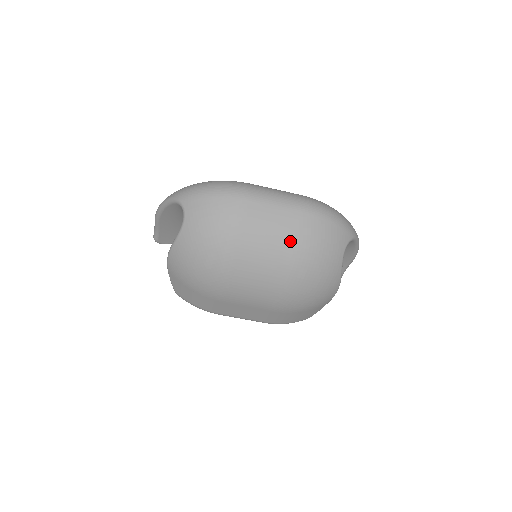
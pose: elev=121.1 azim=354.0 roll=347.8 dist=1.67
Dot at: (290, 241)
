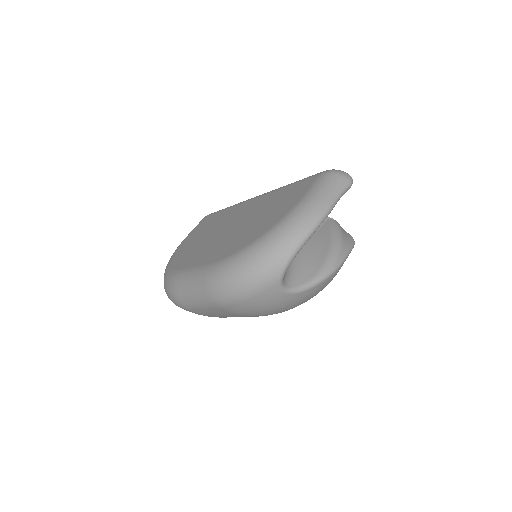
Dot at: (242, 316)
